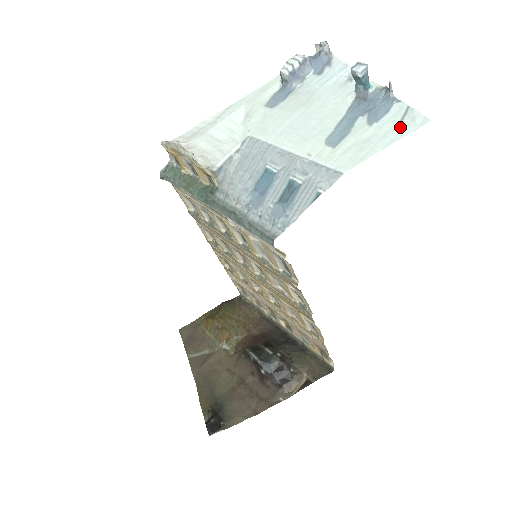
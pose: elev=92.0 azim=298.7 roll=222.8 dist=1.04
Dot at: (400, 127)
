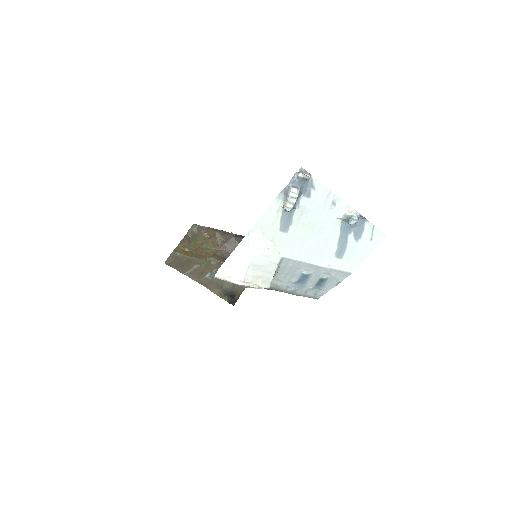
Dot at: (373, 241)
